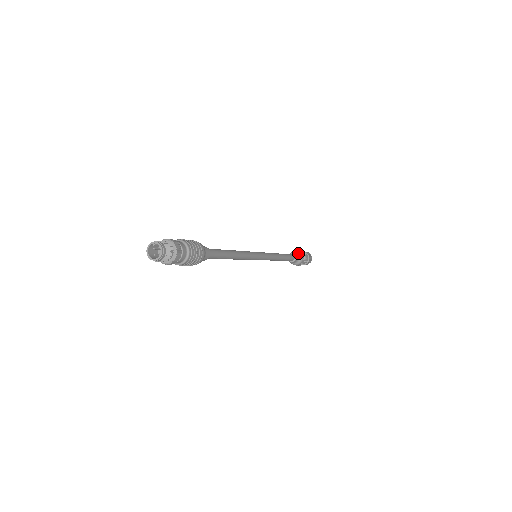
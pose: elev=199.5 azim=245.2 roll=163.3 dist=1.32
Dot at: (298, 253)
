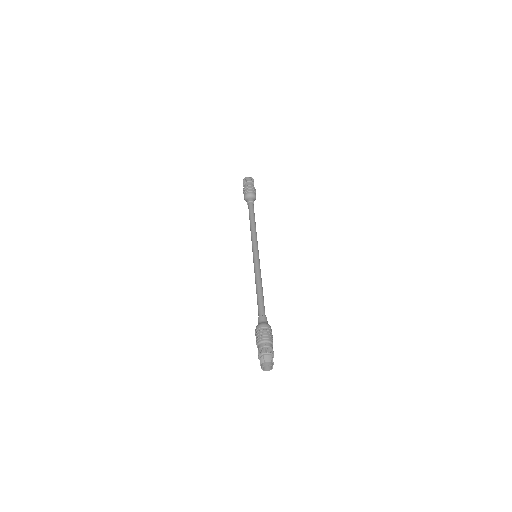
Dot at: (254, 197)
